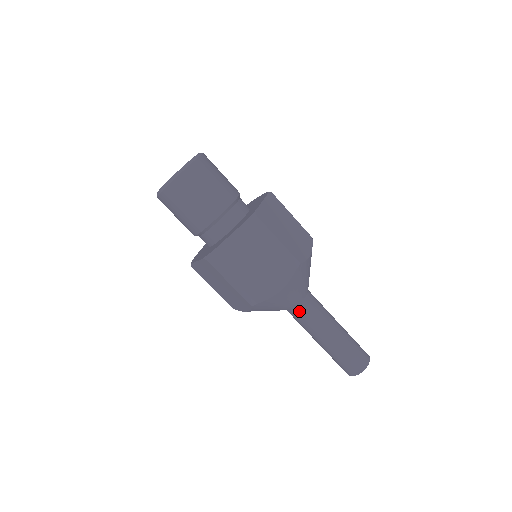
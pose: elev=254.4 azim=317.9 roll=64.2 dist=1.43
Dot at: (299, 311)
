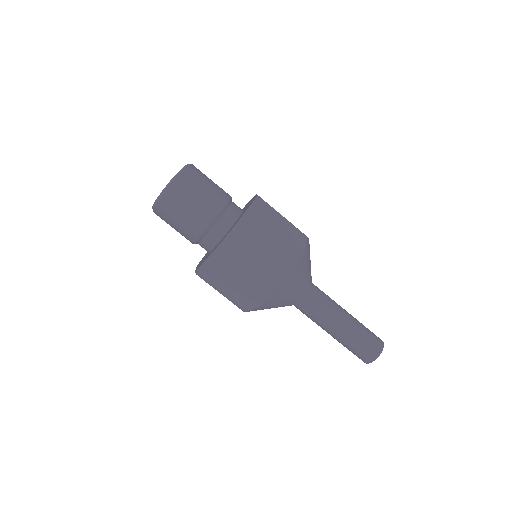
Dot at: (311, 298)
